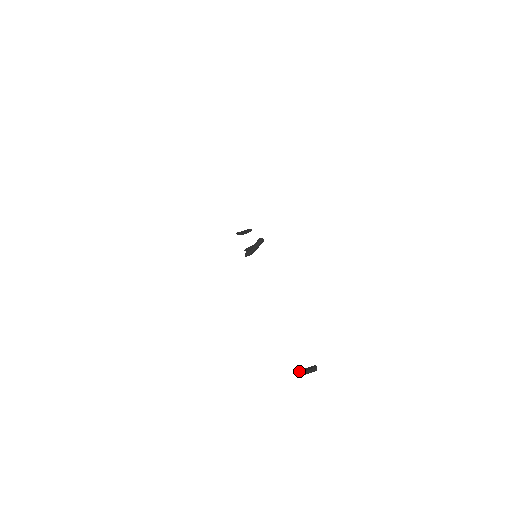
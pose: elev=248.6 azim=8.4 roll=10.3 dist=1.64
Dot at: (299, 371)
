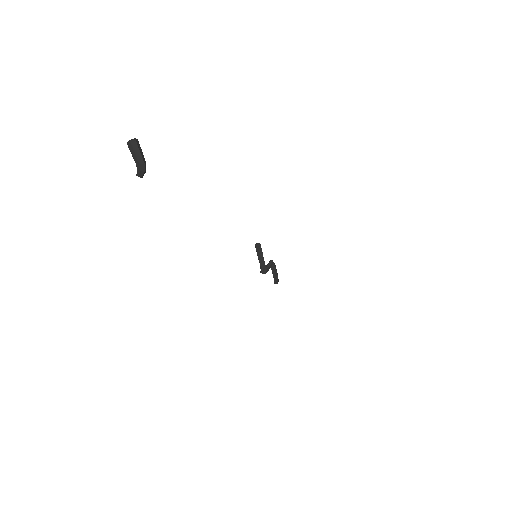
Dot at: (137, 170)
